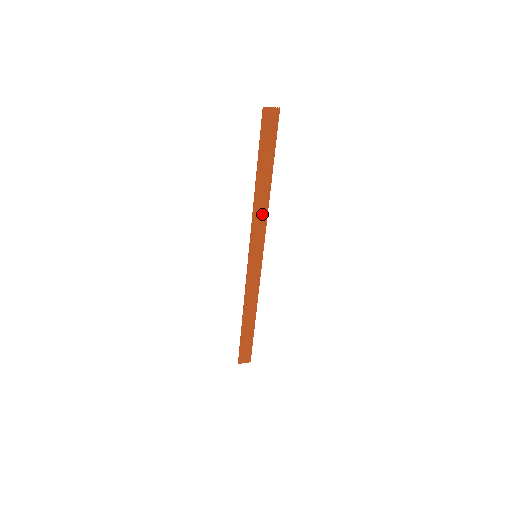
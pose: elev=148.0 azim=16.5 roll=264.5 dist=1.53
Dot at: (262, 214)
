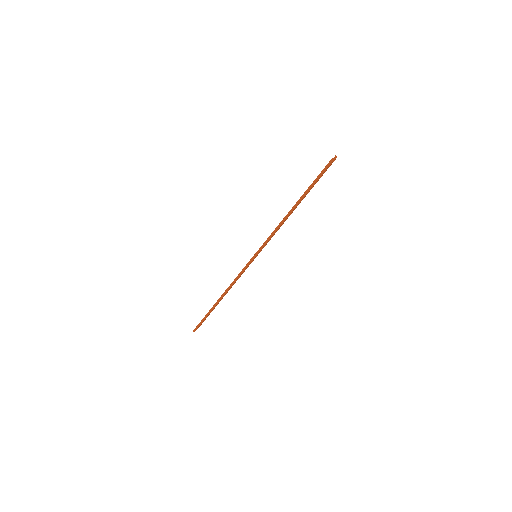
Dot at: occluded
